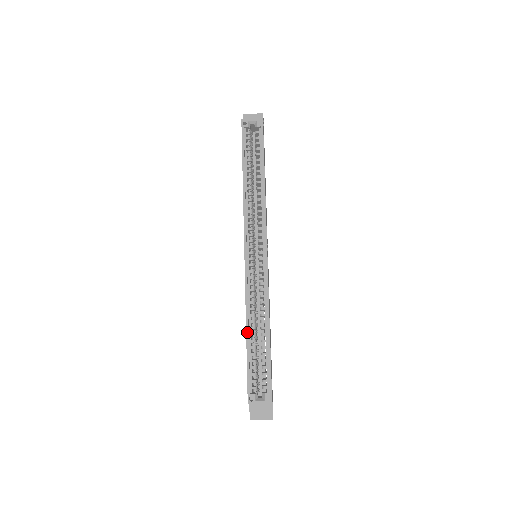
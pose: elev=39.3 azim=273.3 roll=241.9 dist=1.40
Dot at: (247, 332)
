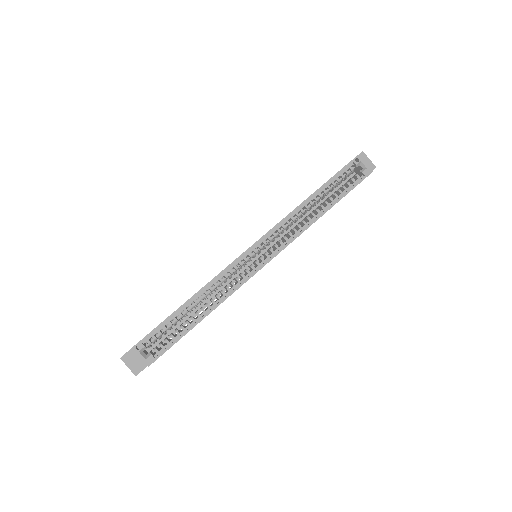
Dot at: (189, 300)
